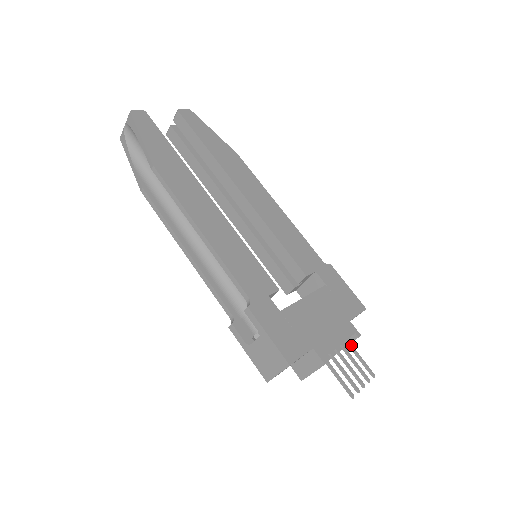
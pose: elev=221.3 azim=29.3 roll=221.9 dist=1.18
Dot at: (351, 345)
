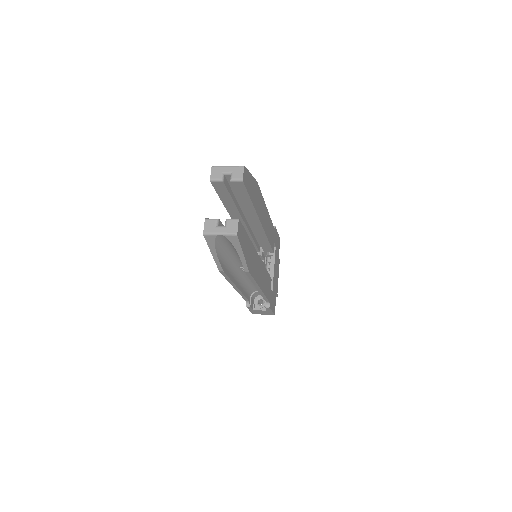
Dot at: occluded
